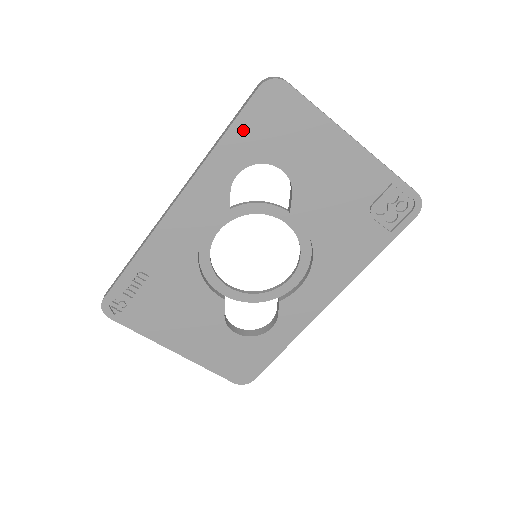
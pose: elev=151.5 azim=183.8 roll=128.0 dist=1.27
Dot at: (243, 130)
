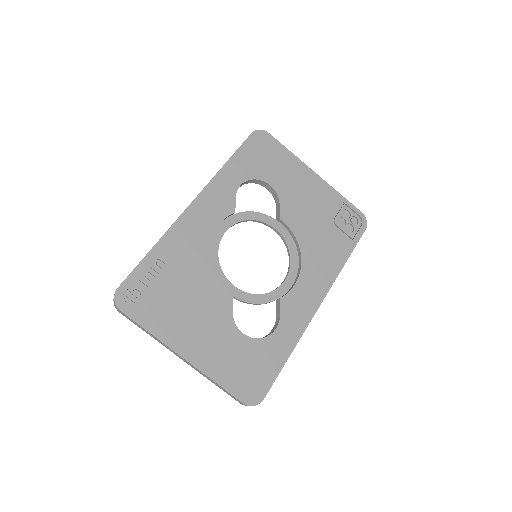
Dot at: (243, 156)
